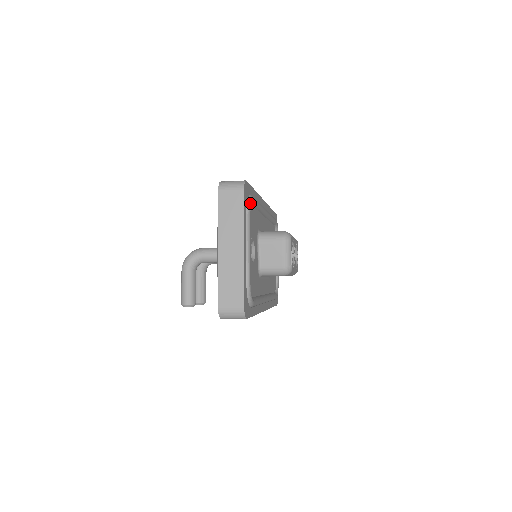
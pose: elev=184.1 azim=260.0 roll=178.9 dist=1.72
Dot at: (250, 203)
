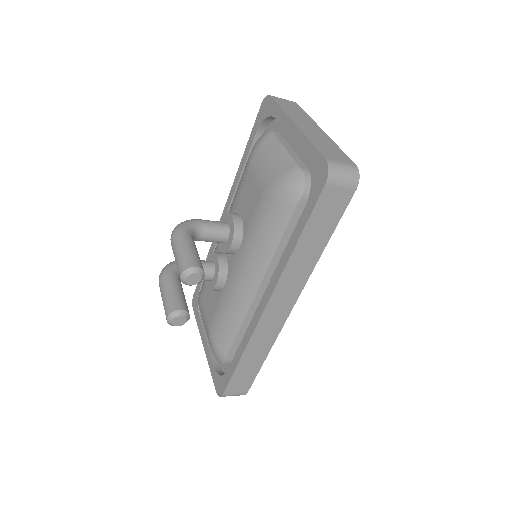
Dot at: occluded
